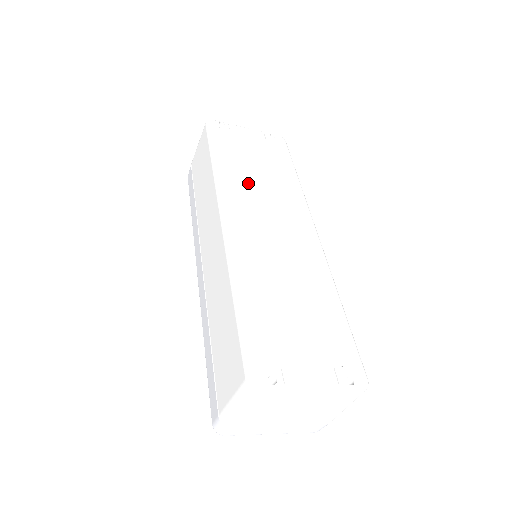
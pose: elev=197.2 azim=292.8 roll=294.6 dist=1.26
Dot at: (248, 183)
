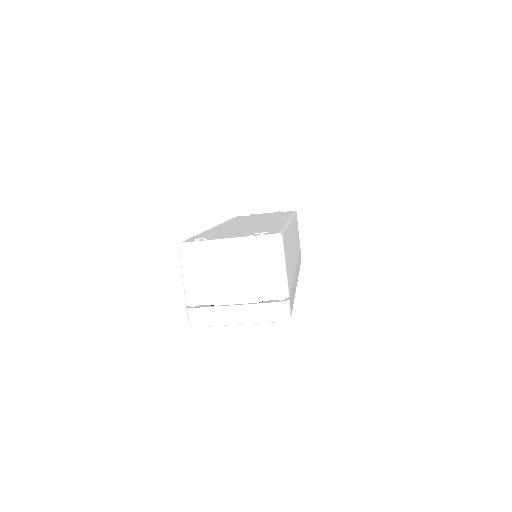
Dot at: (247, 219)
